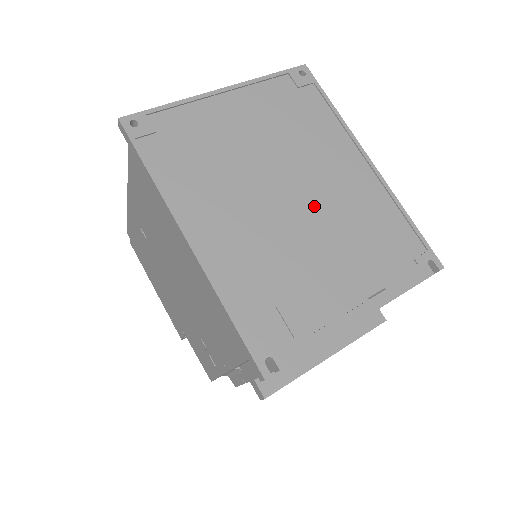
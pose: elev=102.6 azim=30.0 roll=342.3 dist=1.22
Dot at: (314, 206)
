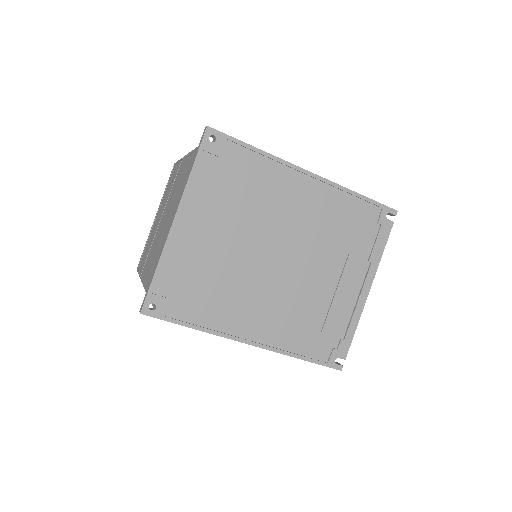
Dot at: (298, 248)
